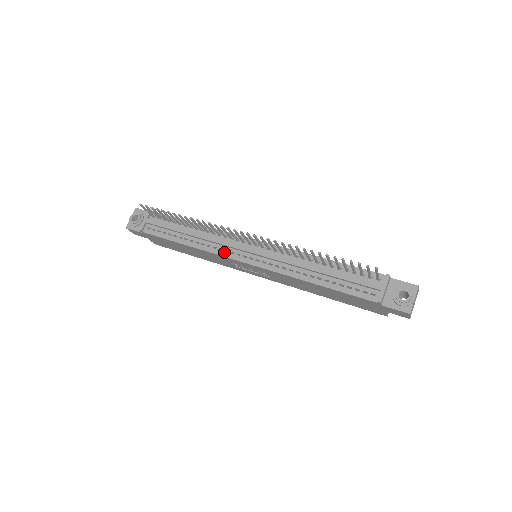
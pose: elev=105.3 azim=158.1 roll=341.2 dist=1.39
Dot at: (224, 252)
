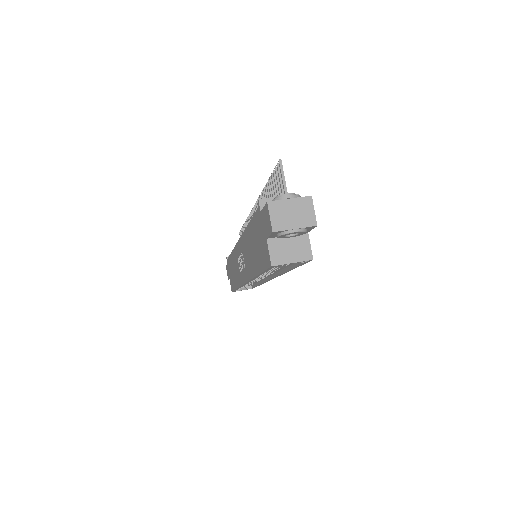
Dot at: occluded
